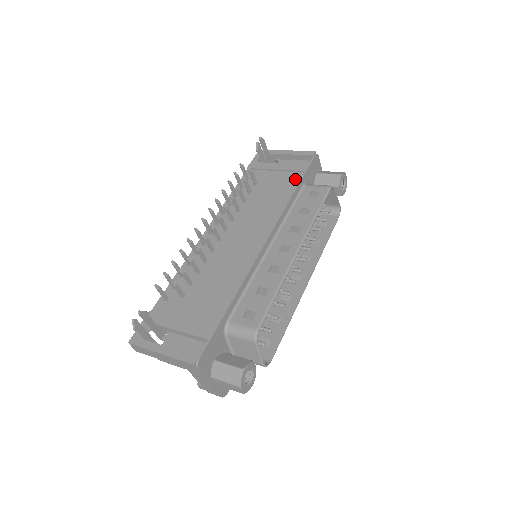
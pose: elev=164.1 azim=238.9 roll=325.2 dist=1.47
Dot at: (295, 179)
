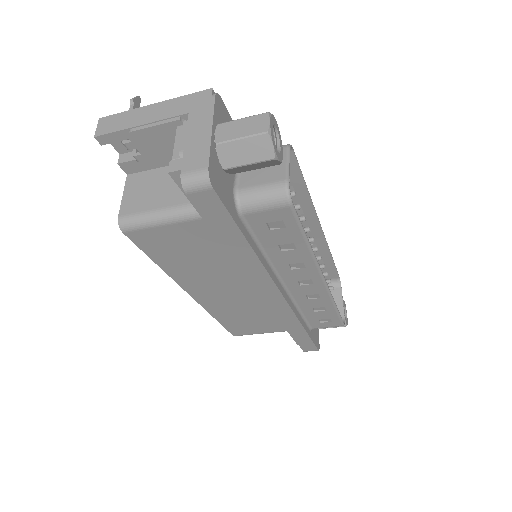
Dot at: occluded
